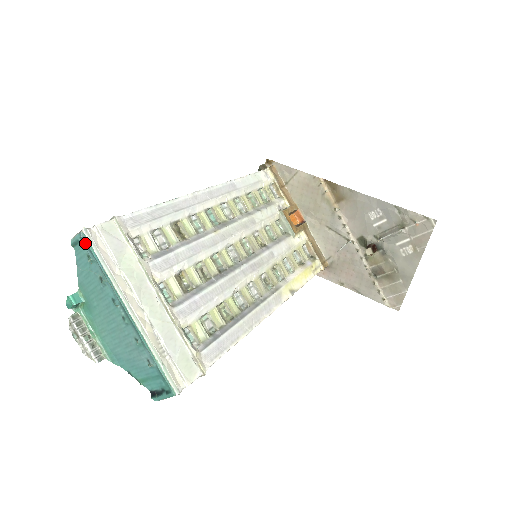
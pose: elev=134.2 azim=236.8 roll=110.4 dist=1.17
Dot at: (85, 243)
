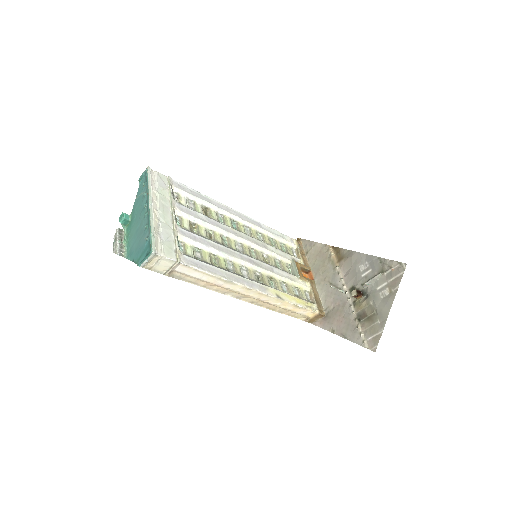
Dot at: (146, 175)
